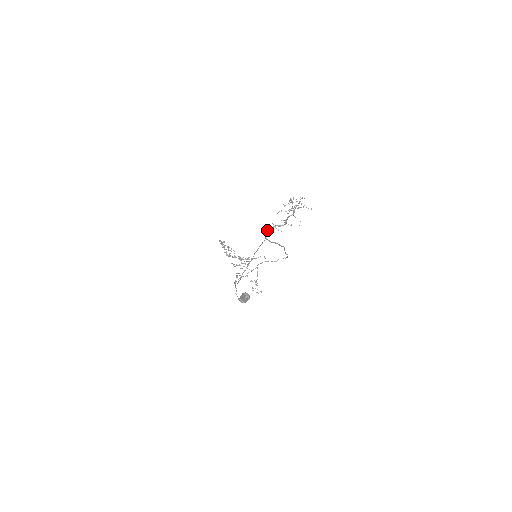
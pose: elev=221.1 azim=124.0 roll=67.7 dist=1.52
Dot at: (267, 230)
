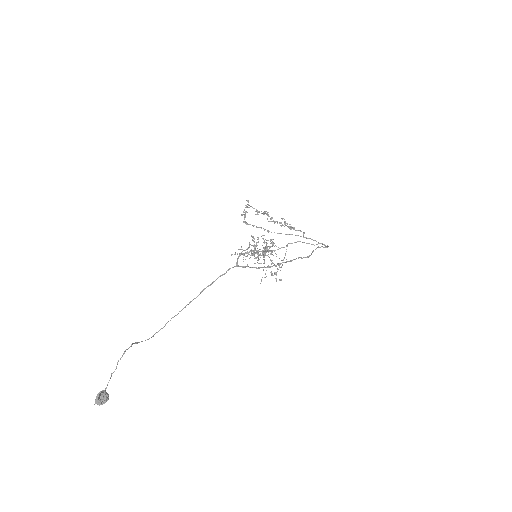
Dot at: (240, 254)
